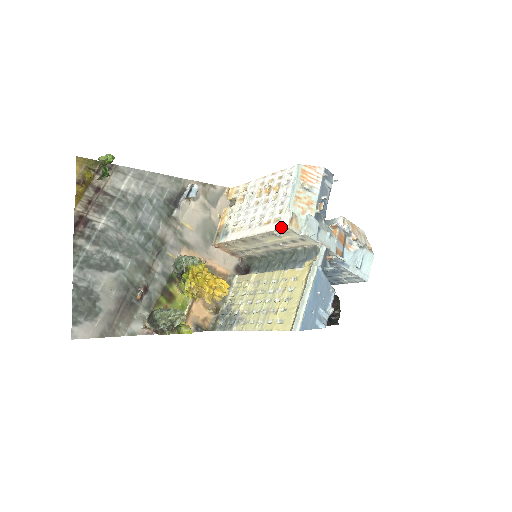
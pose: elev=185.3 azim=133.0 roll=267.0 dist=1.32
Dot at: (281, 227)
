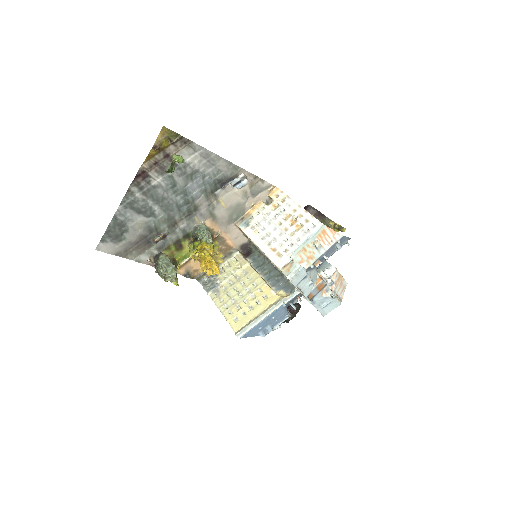
Dot at: (277, 264)
